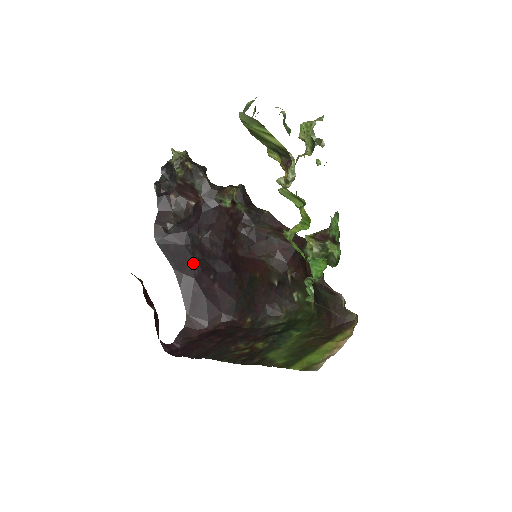
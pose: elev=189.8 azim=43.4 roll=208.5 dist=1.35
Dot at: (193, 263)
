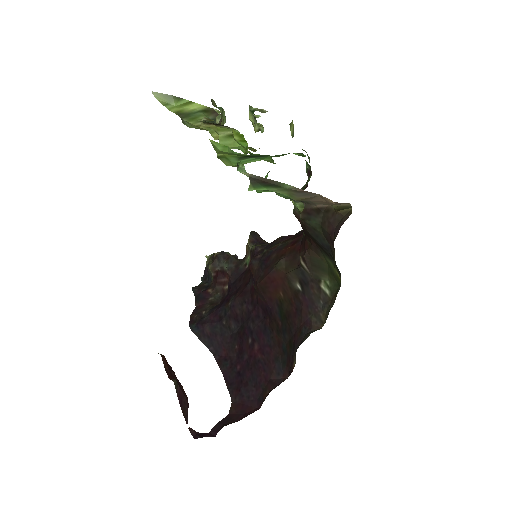
Dot at: (232, 339)
